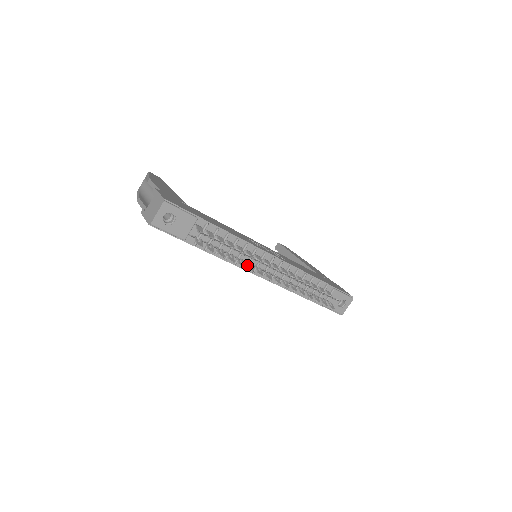
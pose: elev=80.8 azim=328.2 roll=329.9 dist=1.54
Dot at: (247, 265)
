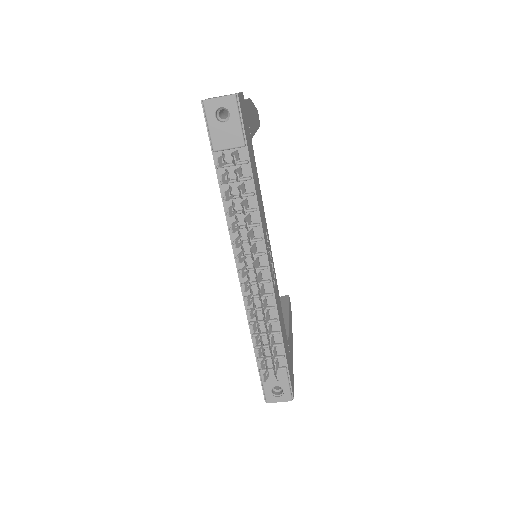
Dot at: (237, 237)
